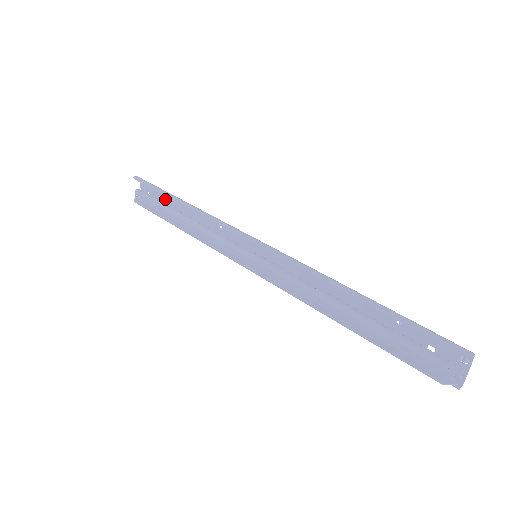
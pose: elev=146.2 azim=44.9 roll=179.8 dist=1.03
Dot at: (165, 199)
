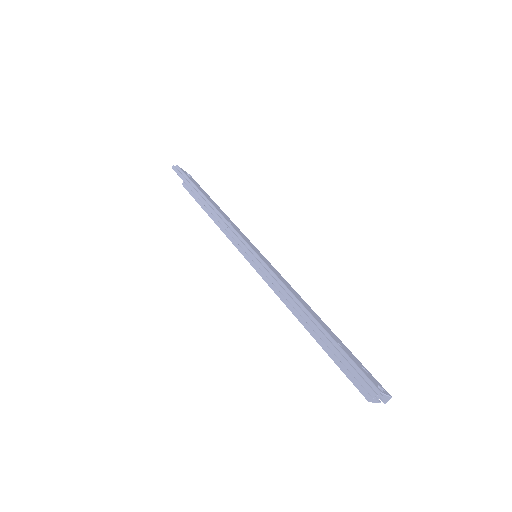
Dot at: occluded
